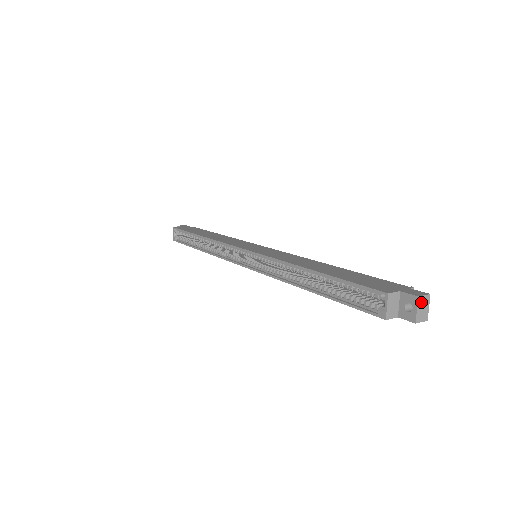
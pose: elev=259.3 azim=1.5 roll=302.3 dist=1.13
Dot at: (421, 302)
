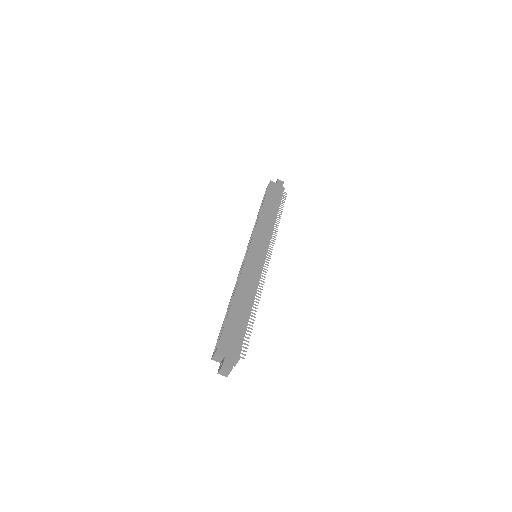
Dot at: (224, 369)
